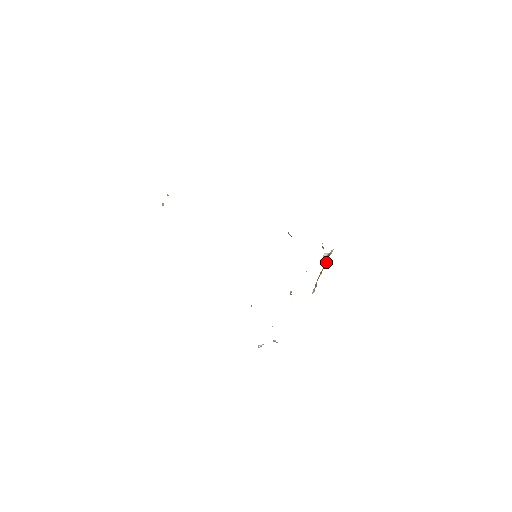
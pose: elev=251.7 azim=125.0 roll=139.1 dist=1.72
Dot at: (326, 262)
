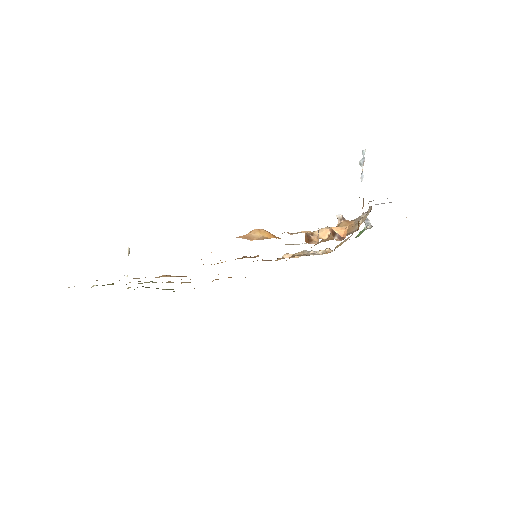
Dot at: occluded
